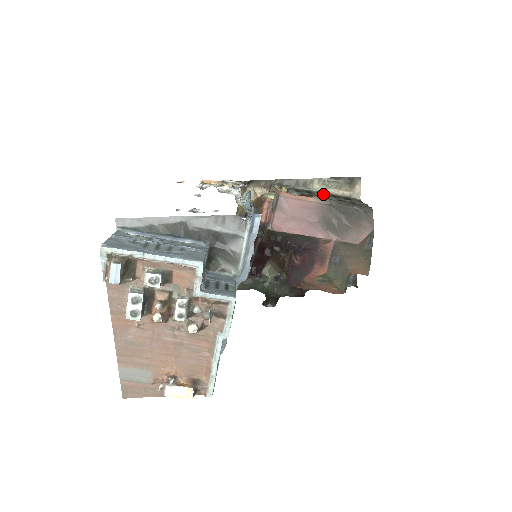
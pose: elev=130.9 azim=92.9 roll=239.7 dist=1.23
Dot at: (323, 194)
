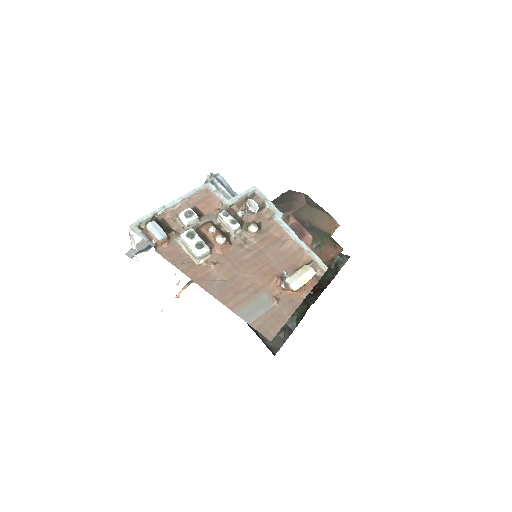
Dot at: occluded
